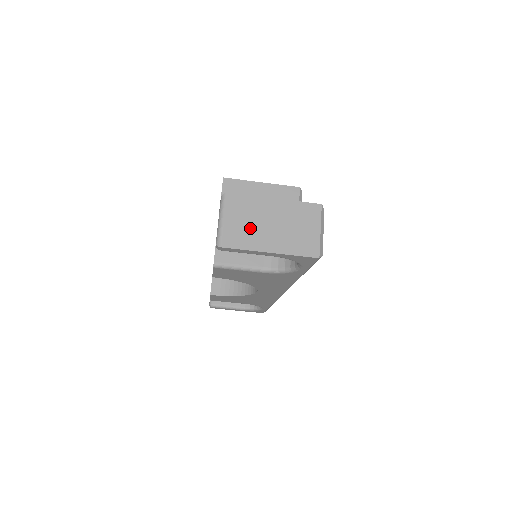
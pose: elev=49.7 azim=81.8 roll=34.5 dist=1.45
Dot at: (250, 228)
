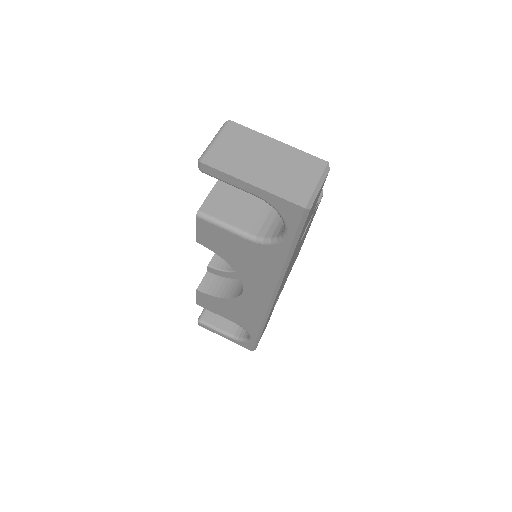
Dot at: (240, 157)
